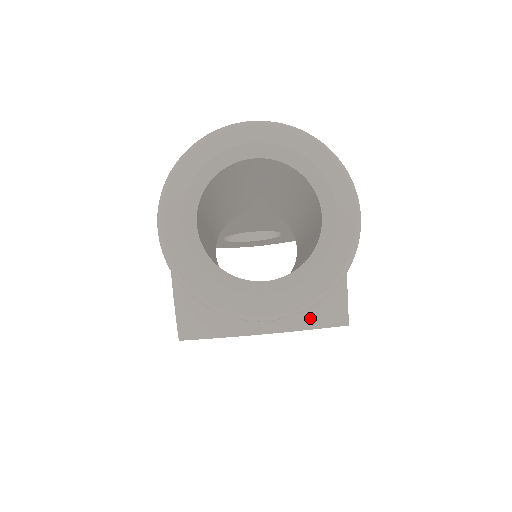
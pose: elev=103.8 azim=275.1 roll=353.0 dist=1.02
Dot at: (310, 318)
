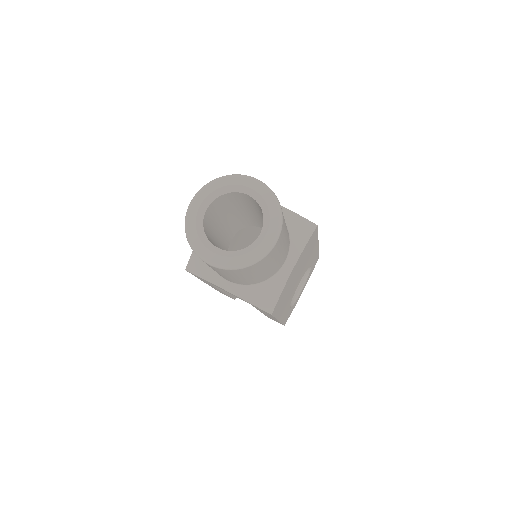
Dot at: (300, 240)
